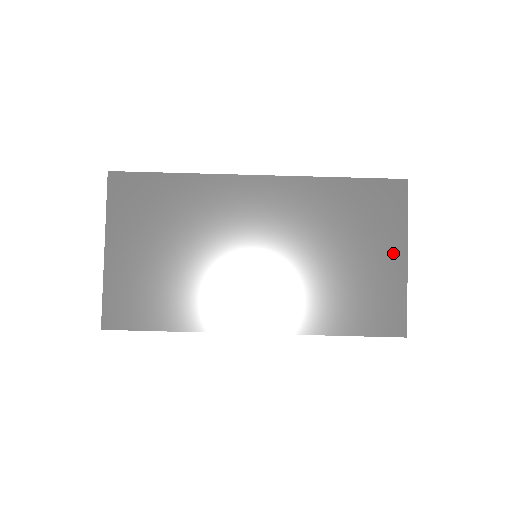
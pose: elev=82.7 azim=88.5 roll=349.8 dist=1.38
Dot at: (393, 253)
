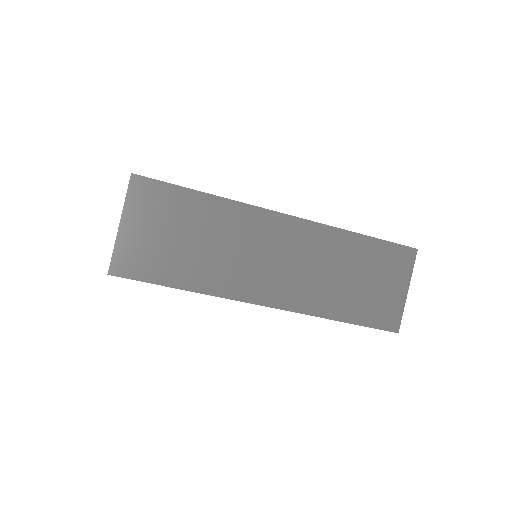
Dot at: occluded
